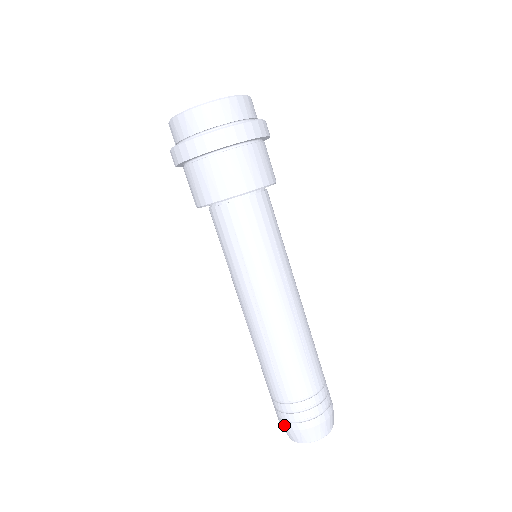
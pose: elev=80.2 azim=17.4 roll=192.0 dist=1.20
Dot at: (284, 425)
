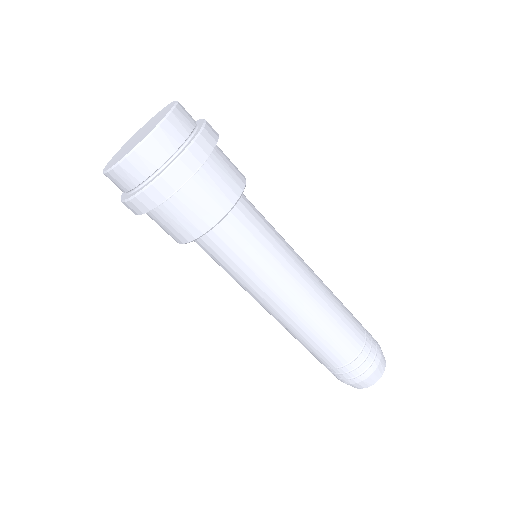
Dot at: occluded
